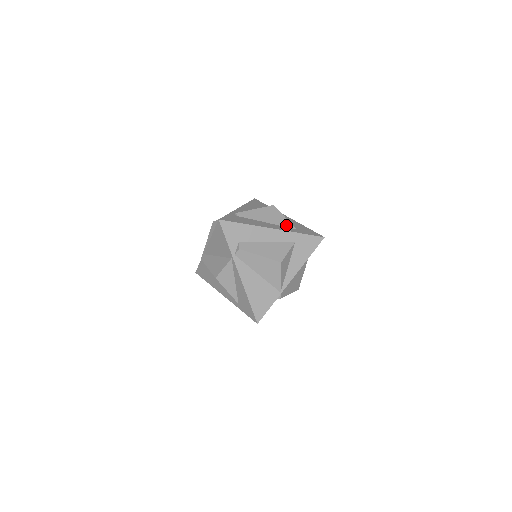
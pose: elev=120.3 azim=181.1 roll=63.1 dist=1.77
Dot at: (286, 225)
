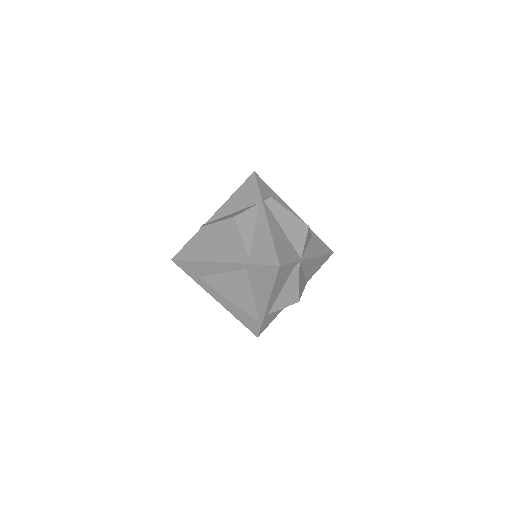
Dot at: occluded
